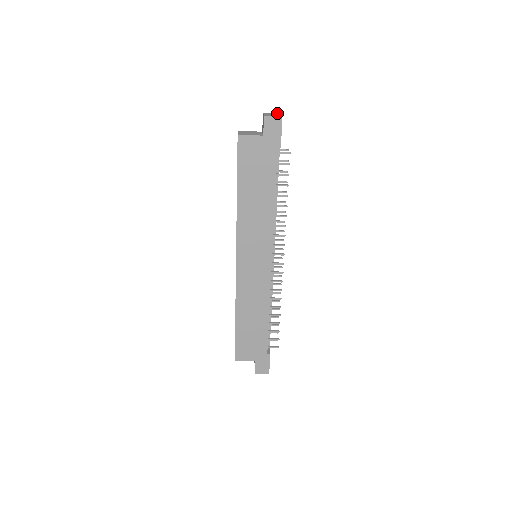
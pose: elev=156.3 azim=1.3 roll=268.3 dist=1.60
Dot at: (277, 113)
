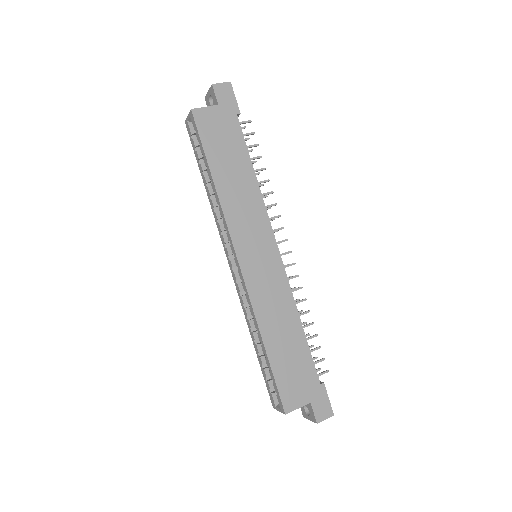
Dot at: occluded
